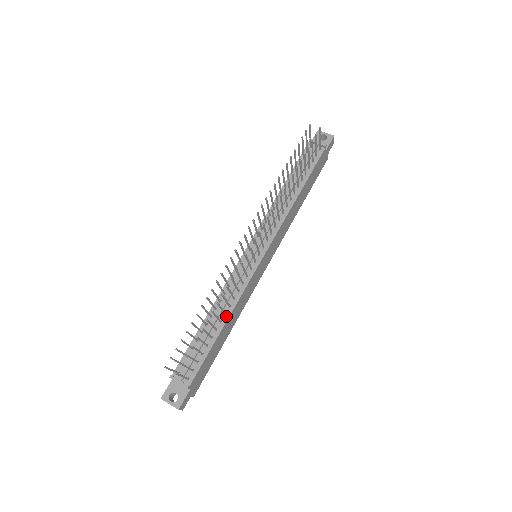
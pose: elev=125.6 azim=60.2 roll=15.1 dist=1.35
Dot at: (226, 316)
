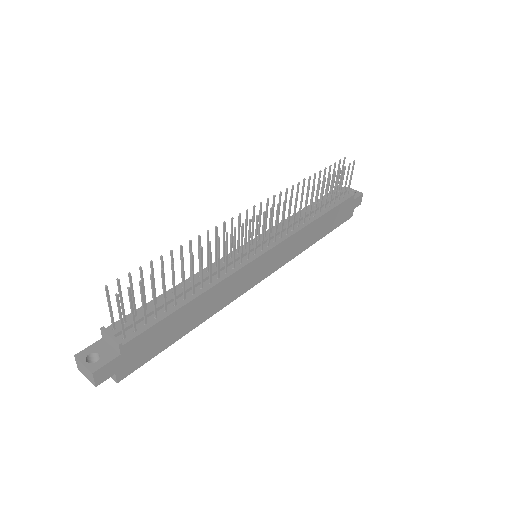
Dot at: (202, 290)
